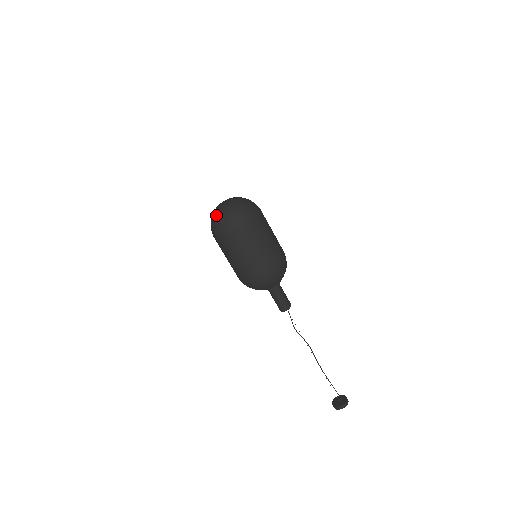
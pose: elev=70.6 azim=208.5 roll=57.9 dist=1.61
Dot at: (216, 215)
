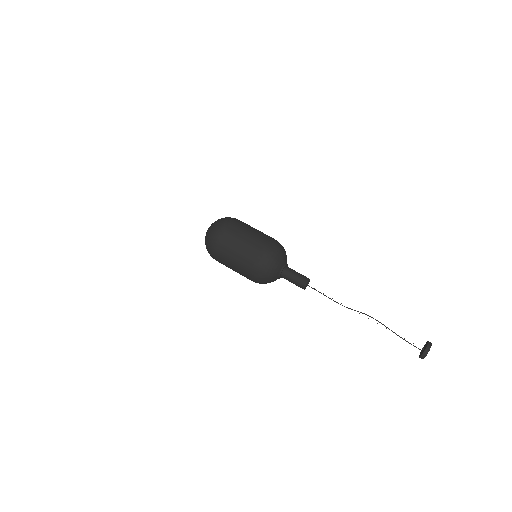
Dot at: (212, 225)
